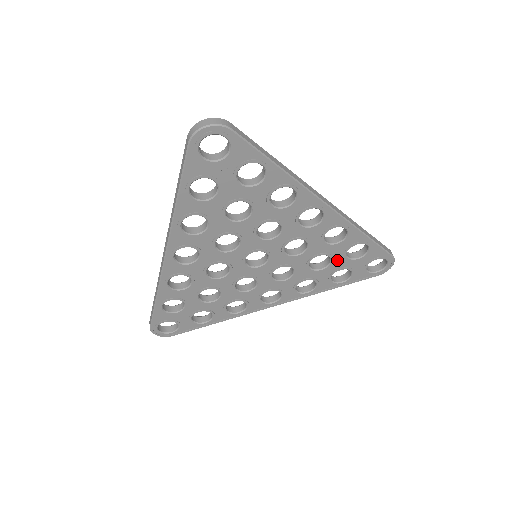
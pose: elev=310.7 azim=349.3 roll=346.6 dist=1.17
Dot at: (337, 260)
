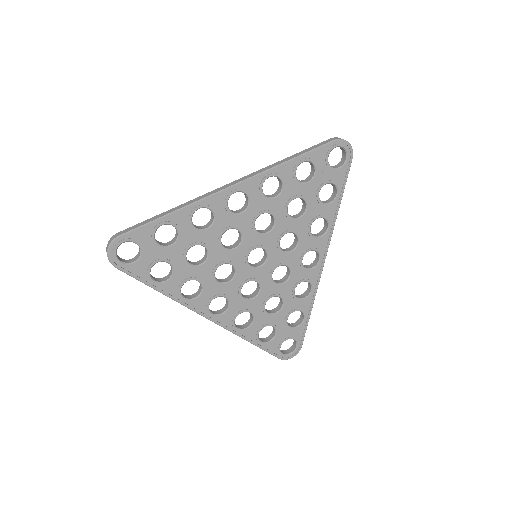
Dot at: (281, 314)
